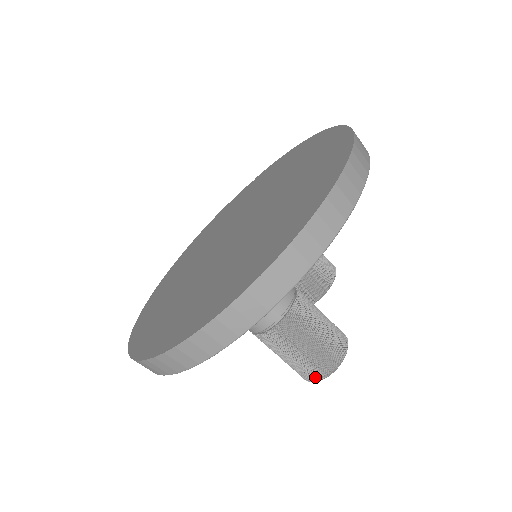
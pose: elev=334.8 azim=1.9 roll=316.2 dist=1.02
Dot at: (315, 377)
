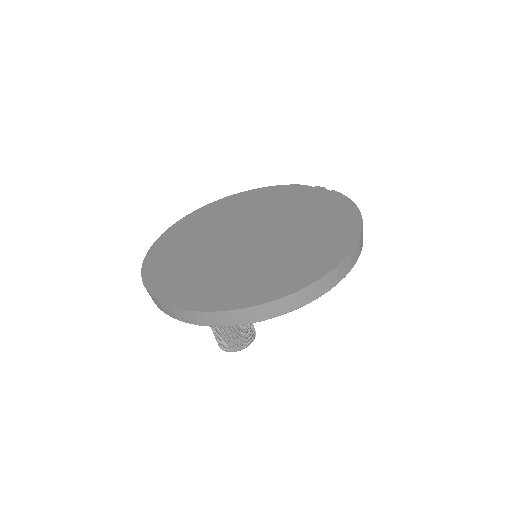
Dot at: (218, 343)
